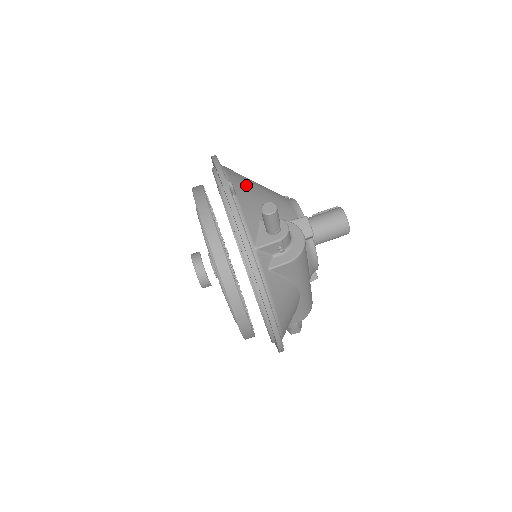
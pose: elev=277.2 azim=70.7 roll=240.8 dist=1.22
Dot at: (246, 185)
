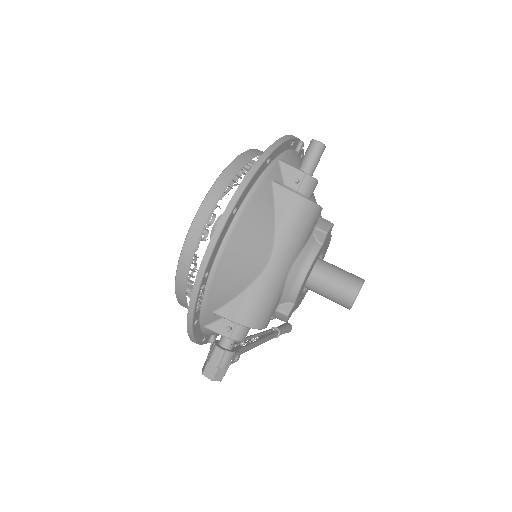
Dot at: occluded
